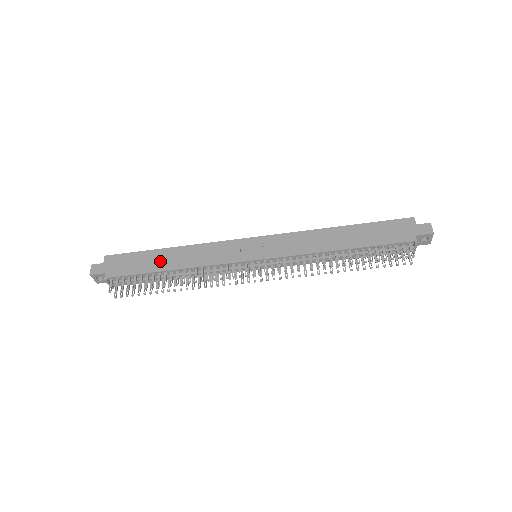
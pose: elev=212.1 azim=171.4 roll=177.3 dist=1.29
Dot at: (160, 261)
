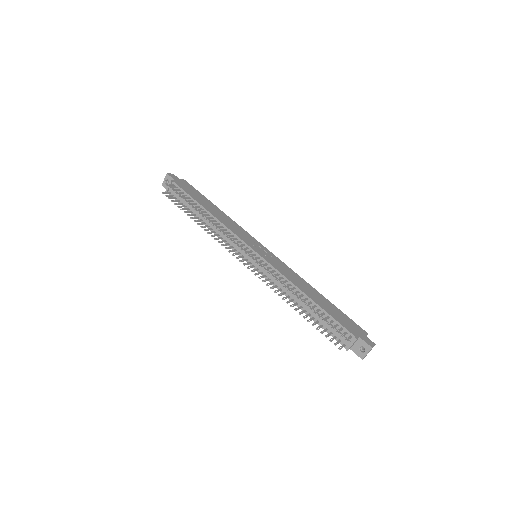
Dot at: (207, 204)
